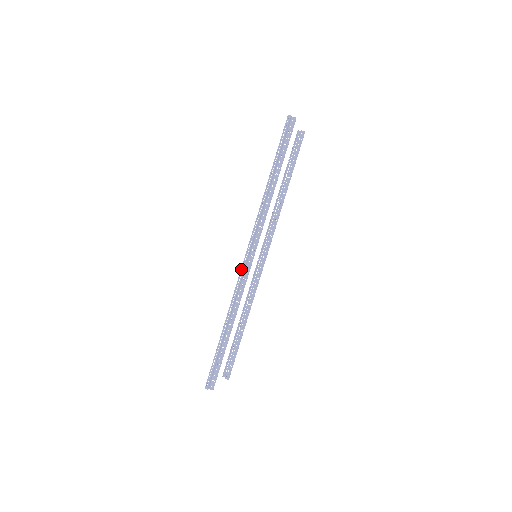
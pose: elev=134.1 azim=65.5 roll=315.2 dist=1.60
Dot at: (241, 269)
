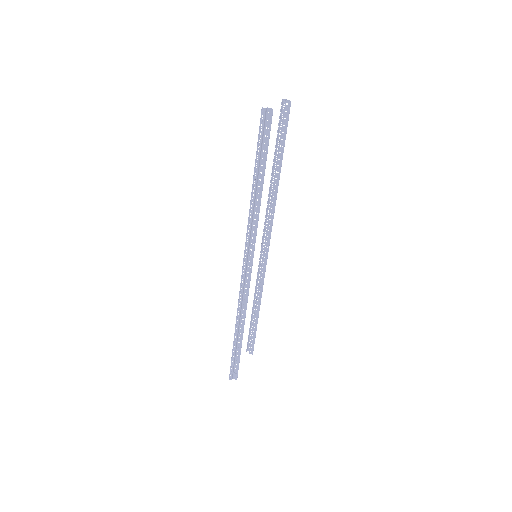
Dot at: (241, 281)
